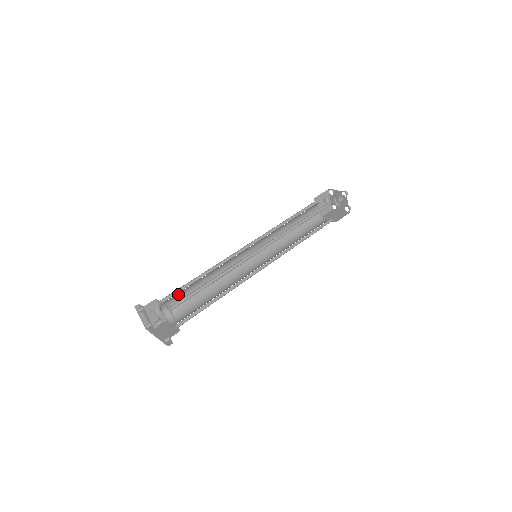
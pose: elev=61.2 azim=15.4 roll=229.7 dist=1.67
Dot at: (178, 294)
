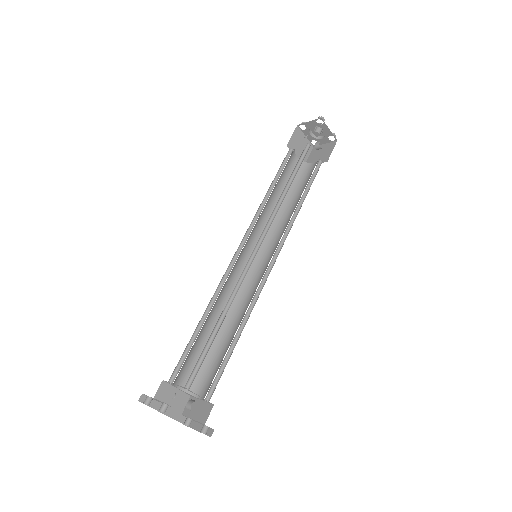
Dot at: (198, 359)
